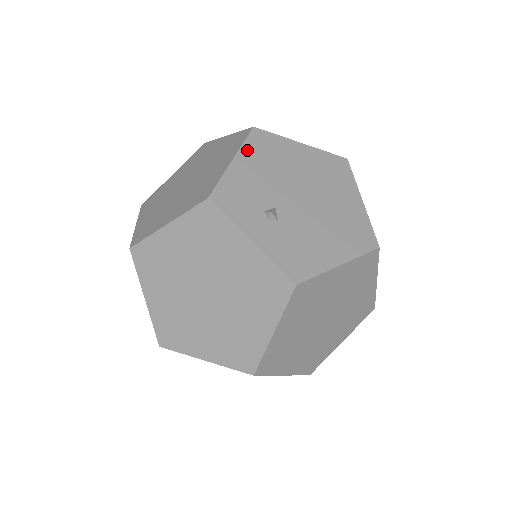
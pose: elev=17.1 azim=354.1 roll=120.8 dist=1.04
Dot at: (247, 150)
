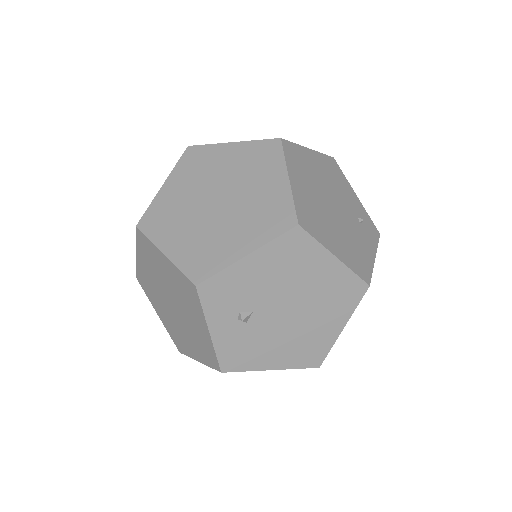
Dot at: (270, 249)
